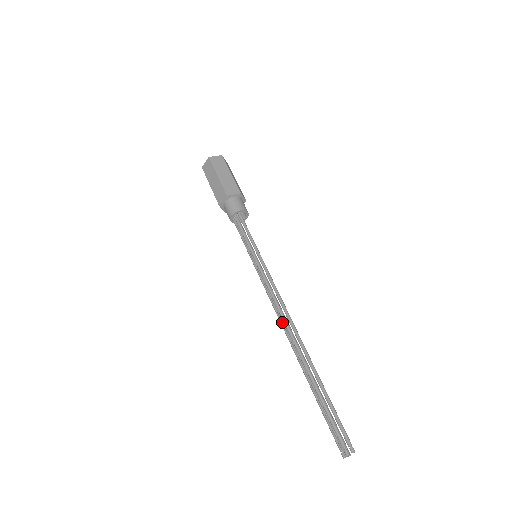
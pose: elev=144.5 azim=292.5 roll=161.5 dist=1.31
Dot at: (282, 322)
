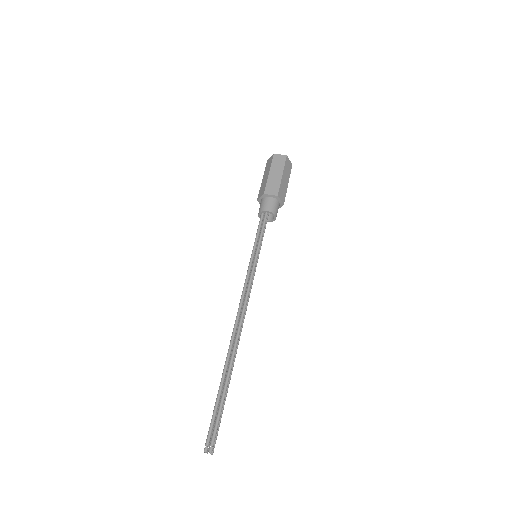
Dot at: (235, 320)
